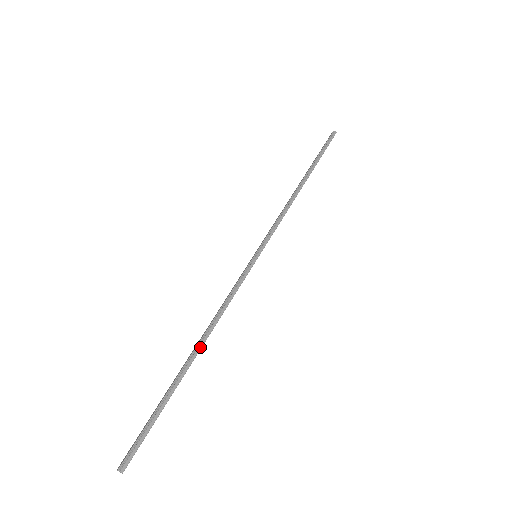
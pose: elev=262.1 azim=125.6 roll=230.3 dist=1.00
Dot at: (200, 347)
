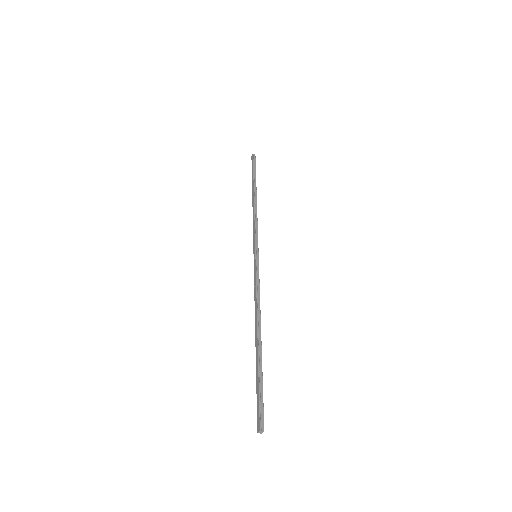
Dot at: (260, 329)
